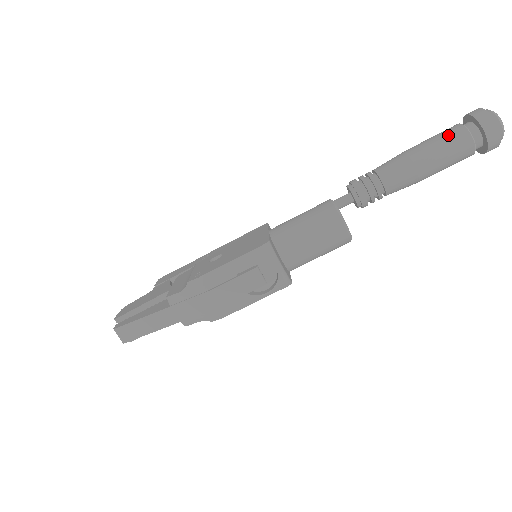
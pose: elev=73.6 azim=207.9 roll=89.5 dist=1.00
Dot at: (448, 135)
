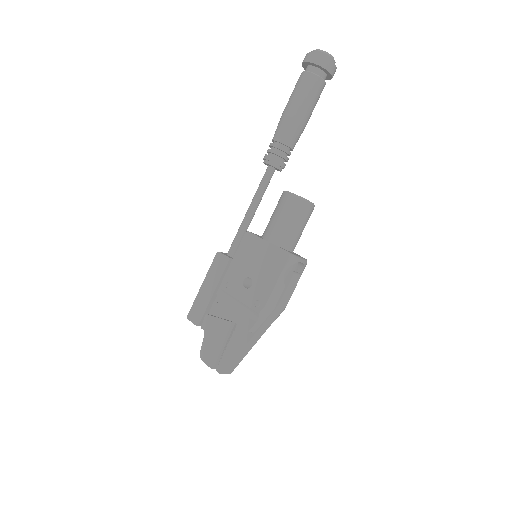
Dot at: (309, 87)
